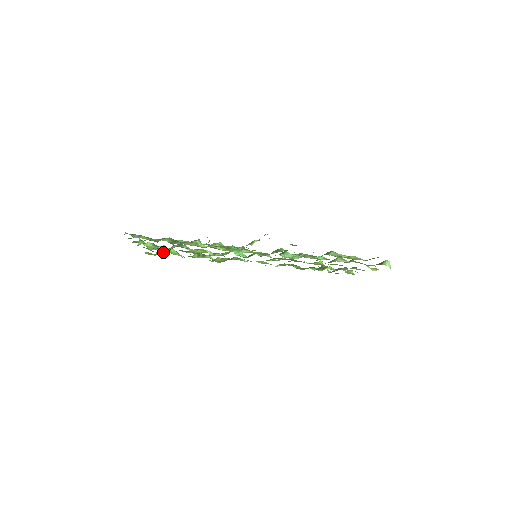
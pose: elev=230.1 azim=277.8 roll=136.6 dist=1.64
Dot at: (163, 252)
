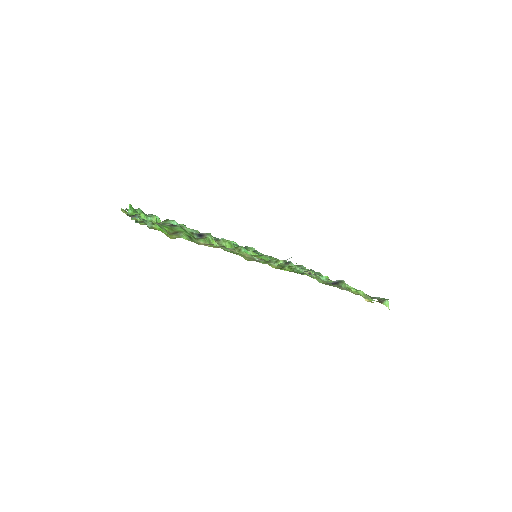
Dot at: occluded
